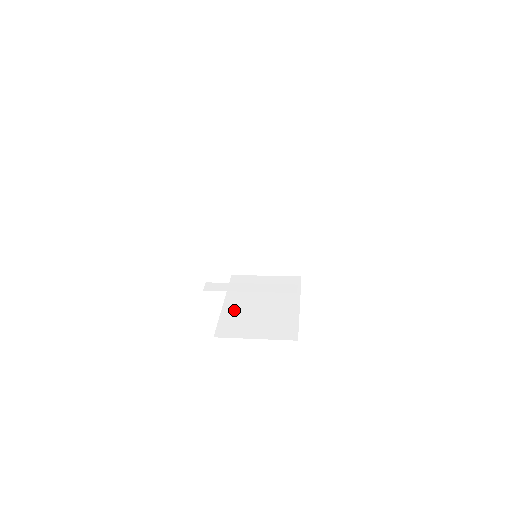
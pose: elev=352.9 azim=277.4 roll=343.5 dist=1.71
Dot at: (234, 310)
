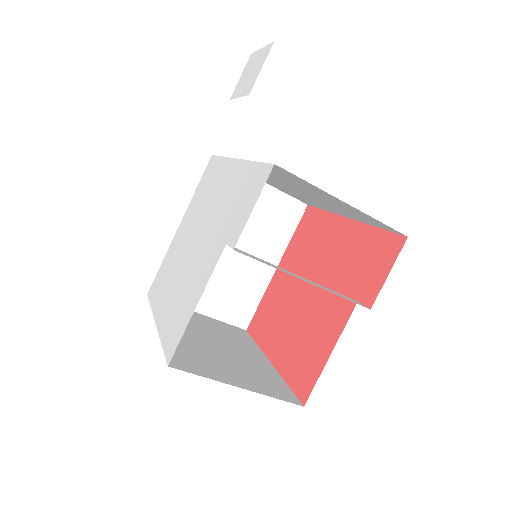
Dot at: occluded
